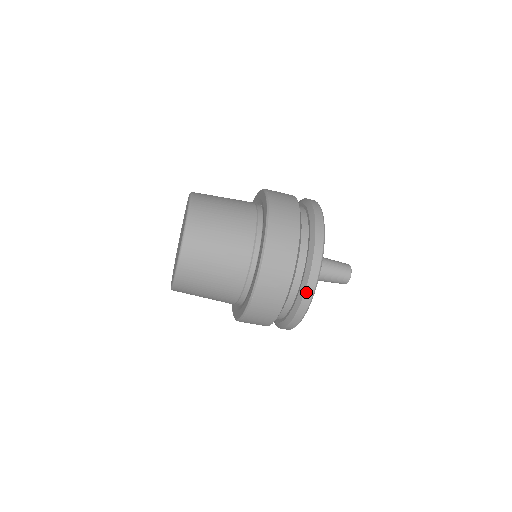
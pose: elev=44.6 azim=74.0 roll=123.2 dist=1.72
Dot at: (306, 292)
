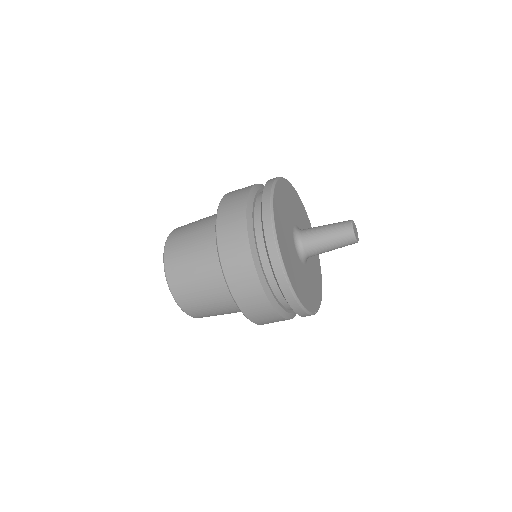
Dot at: (271, 258)
